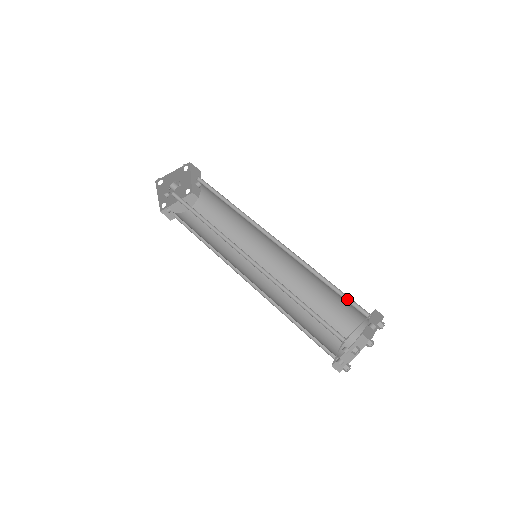
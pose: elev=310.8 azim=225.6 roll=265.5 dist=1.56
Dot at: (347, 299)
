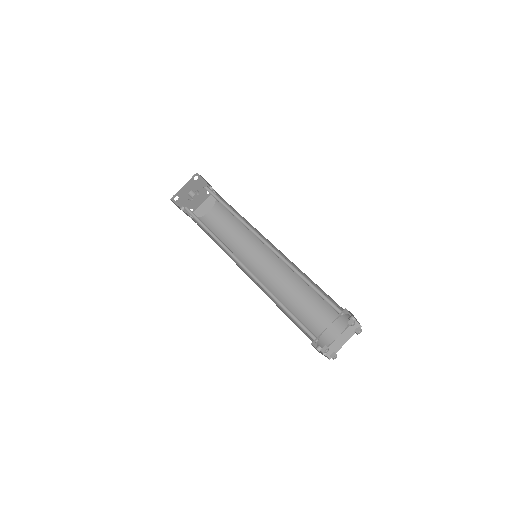
Dot at: (325, 297)
